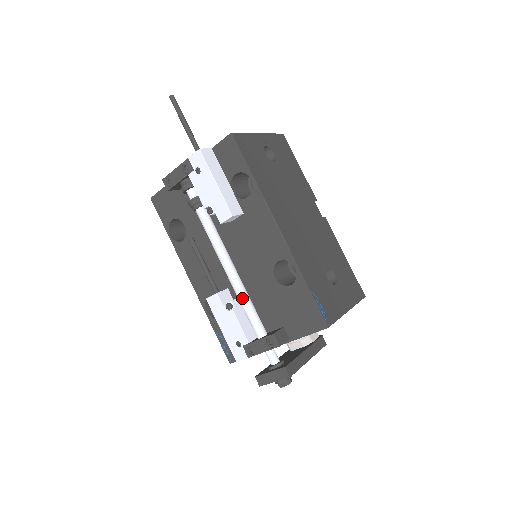
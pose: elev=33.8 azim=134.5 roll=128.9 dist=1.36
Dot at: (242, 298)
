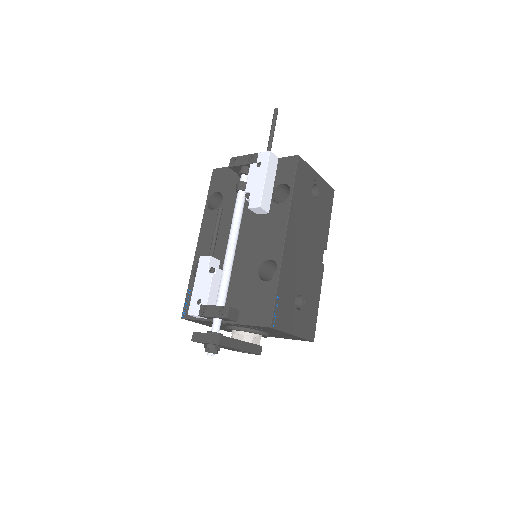
Dot at: (226, 270)
